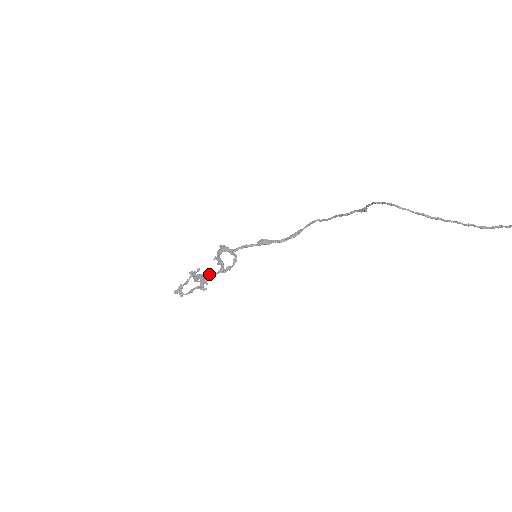
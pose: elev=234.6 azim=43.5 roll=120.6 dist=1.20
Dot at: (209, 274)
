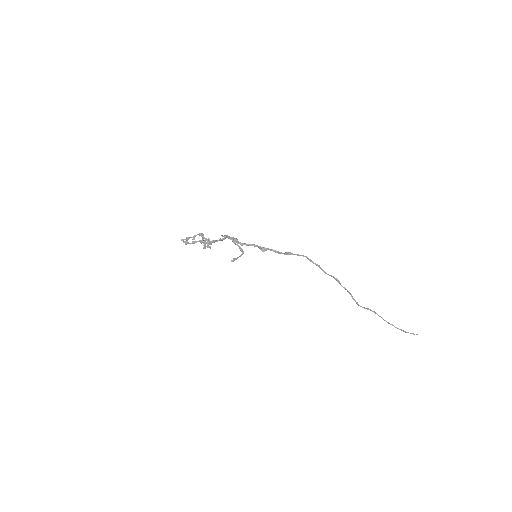
Dot at: (214, 241)
